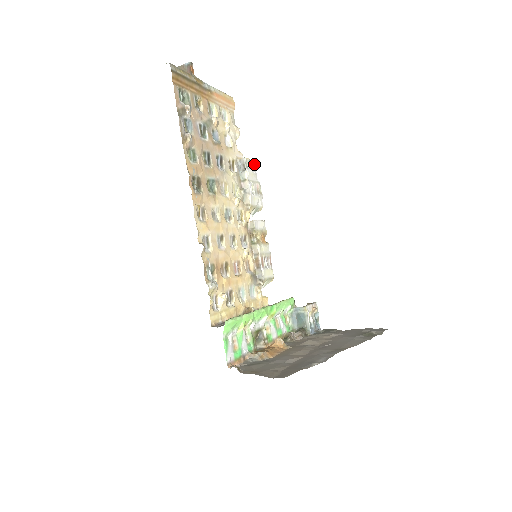
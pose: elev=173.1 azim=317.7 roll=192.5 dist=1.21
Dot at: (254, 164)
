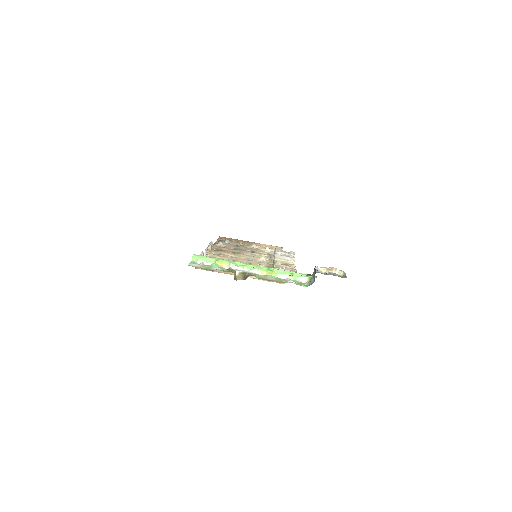
Dot at: (288, 252)
